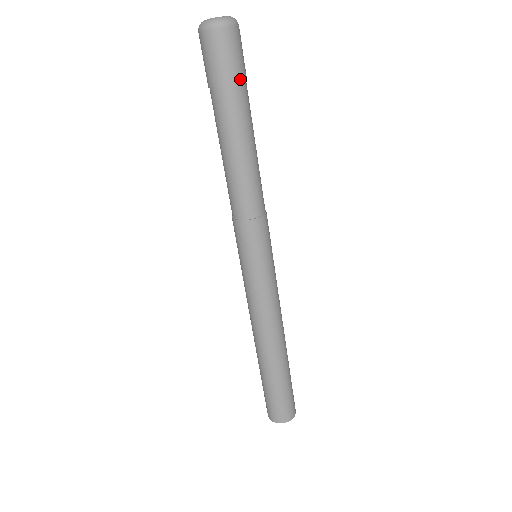
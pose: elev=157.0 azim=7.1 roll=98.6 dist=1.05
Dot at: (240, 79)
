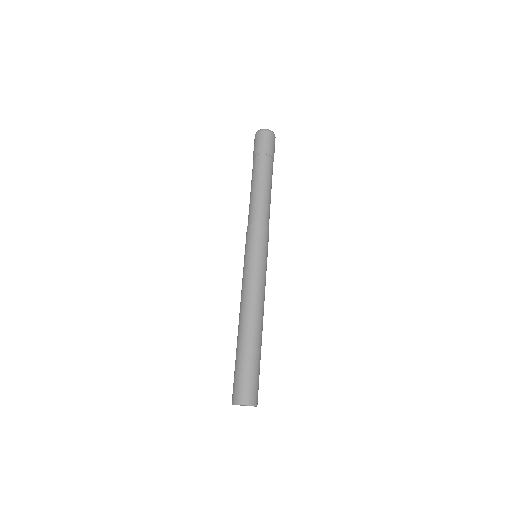
Dot at: (271, 155)
